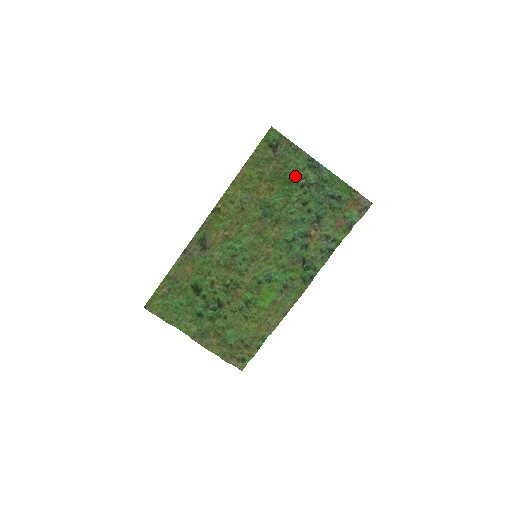
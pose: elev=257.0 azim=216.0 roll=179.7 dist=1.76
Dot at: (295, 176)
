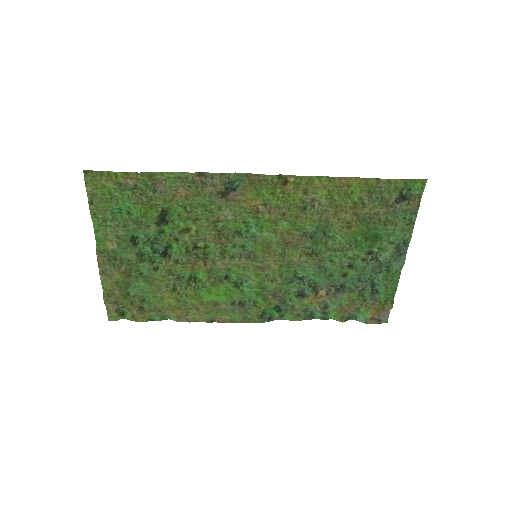
Dot at: (378, 239)
